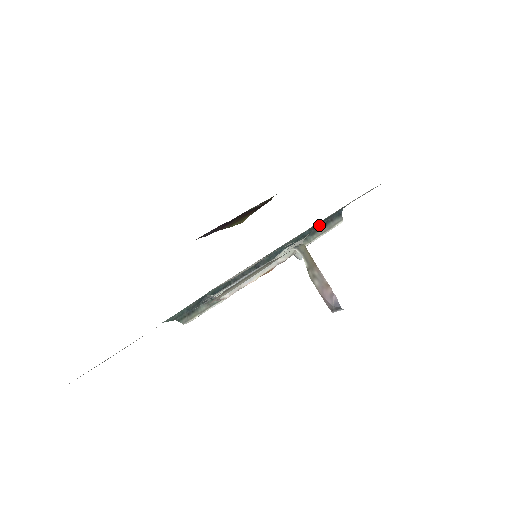
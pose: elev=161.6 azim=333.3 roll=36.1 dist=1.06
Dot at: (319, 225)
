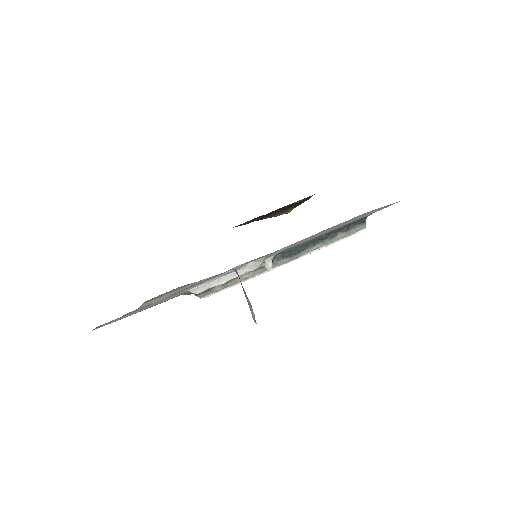
Dot at: (339, 230)
